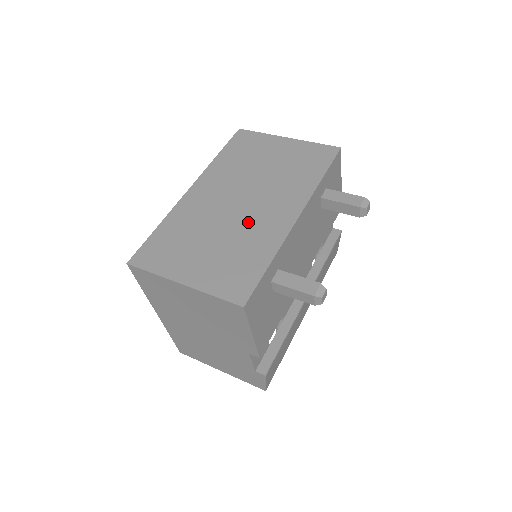
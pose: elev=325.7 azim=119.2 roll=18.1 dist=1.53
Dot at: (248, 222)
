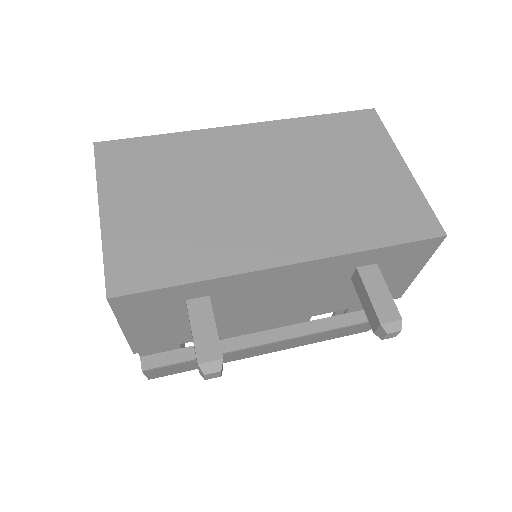
Dot at: (237, 216)
